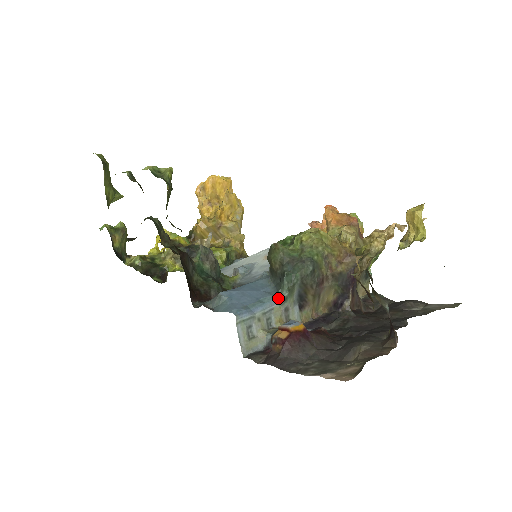
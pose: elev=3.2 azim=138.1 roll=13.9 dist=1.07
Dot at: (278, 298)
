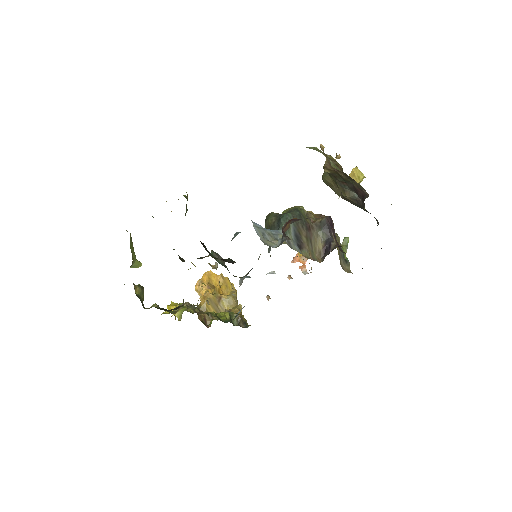
Dot at: (280, 231)
